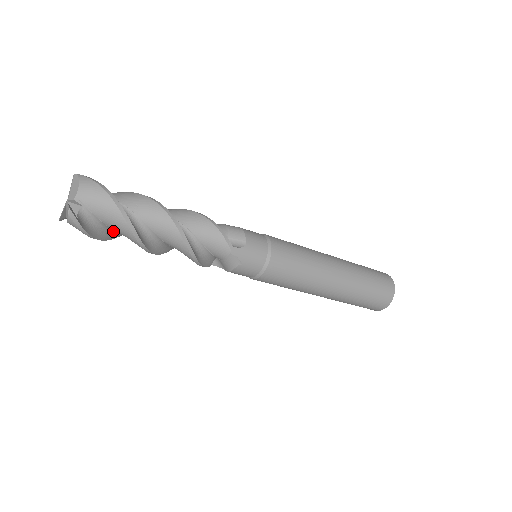
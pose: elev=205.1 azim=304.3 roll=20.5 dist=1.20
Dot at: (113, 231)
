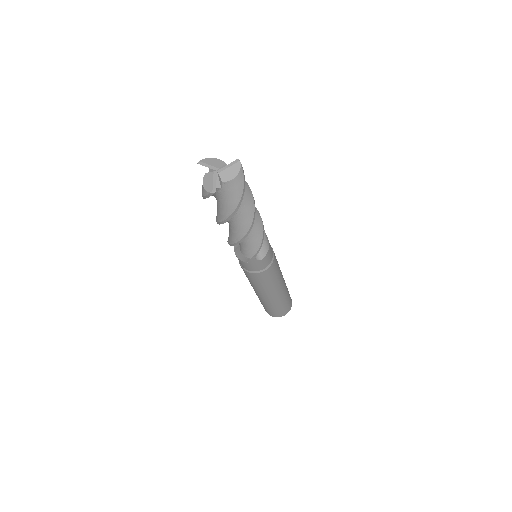
Dot at: occluded
